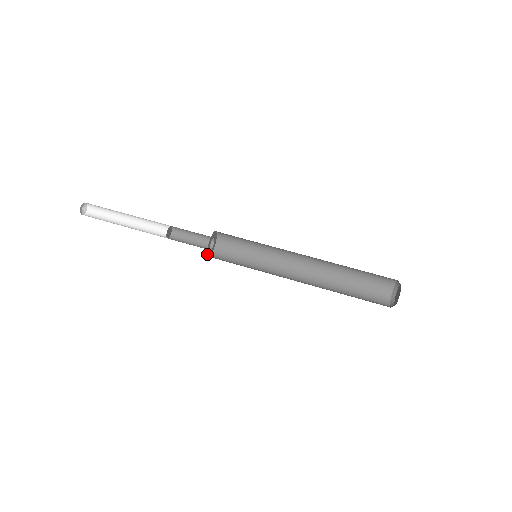
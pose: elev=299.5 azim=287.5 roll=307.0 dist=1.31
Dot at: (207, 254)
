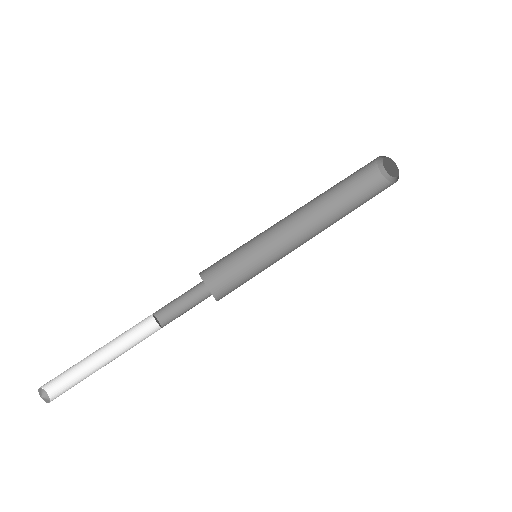
Dot at: occluded
